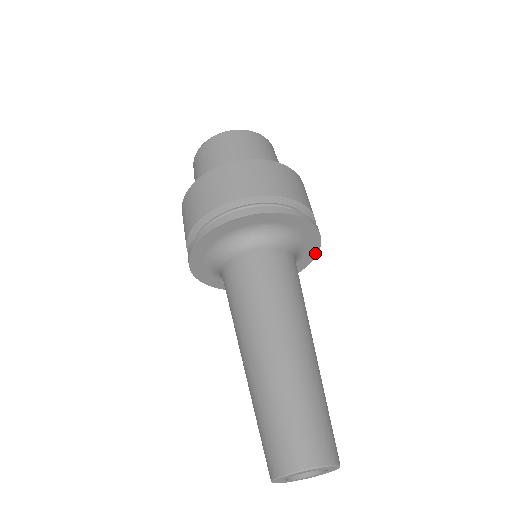
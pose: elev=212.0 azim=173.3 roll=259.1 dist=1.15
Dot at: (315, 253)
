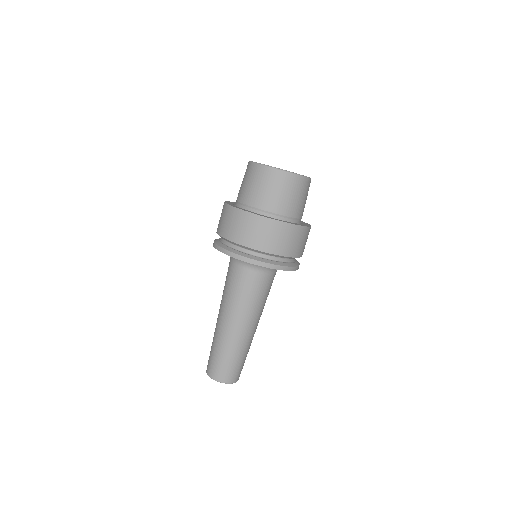
Dot at: occluded
